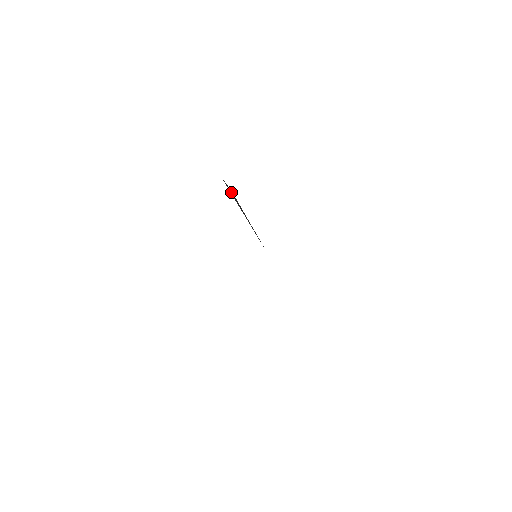
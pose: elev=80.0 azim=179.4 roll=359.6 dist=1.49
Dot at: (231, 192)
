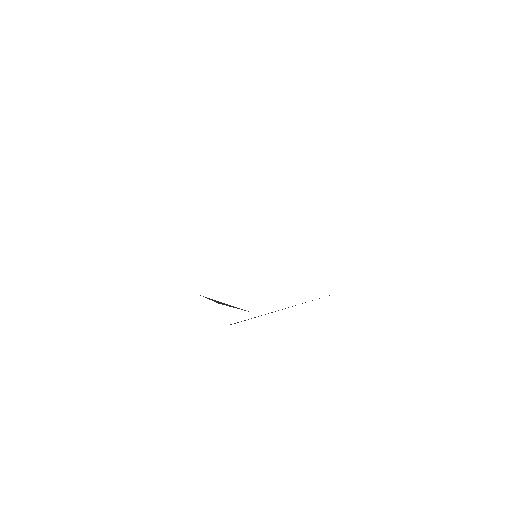
Dot at: occluded
